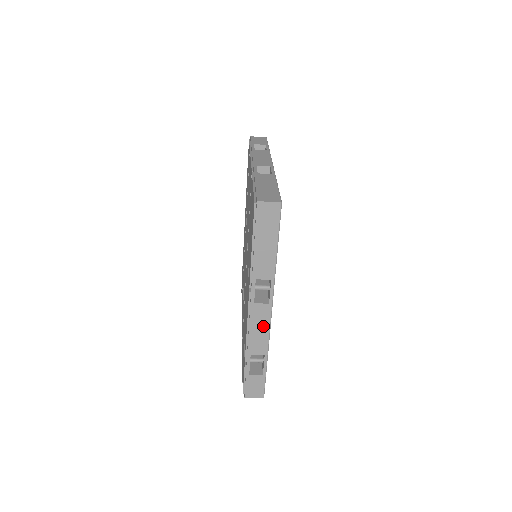
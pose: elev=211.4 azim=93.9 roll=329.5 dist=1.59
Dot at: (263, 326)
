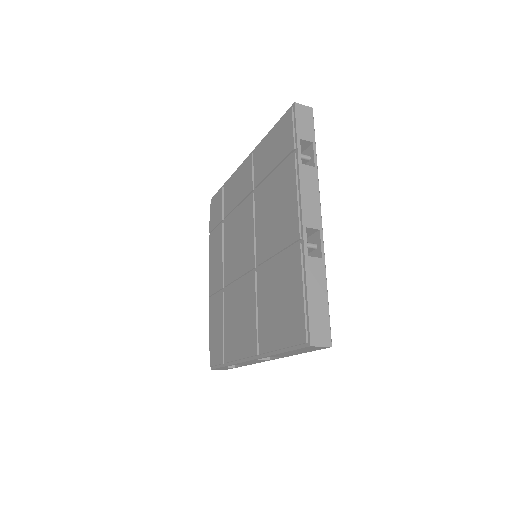
Dot at: (255, 362)
